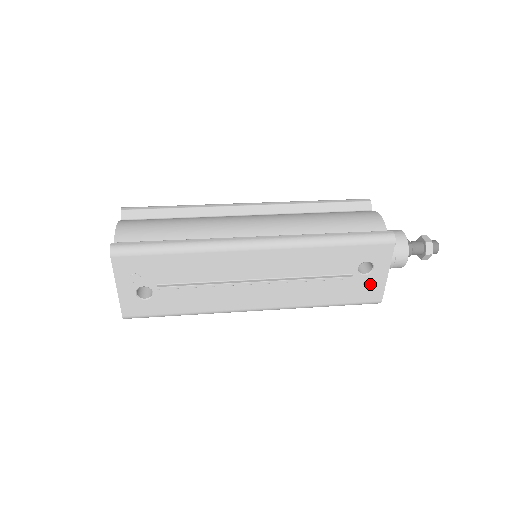
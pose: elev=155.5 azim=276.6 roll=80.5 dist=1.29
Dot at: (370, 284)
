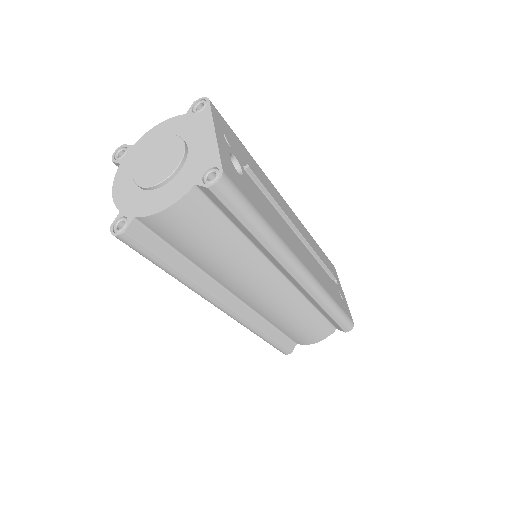
Dot at: (342, 297)
